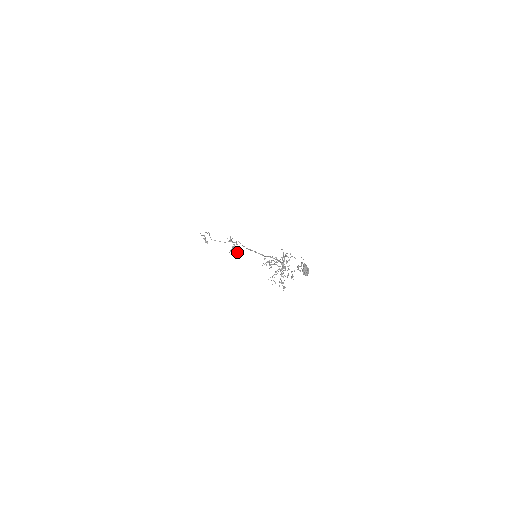
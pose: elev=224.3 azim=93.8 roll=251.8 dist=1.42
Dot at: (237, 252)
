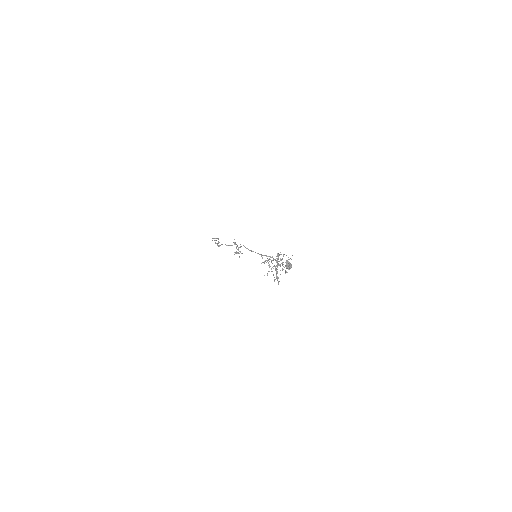
Dot at: occluded
